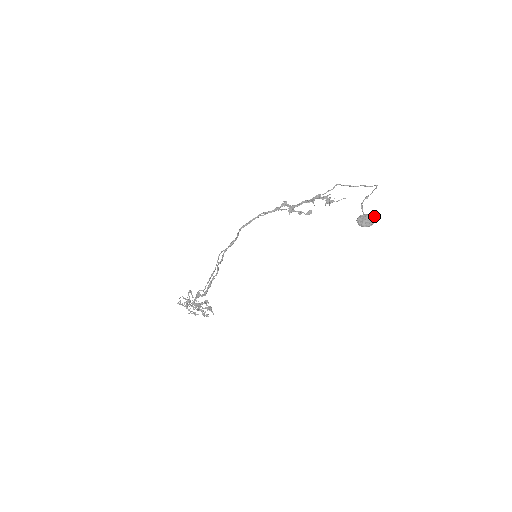
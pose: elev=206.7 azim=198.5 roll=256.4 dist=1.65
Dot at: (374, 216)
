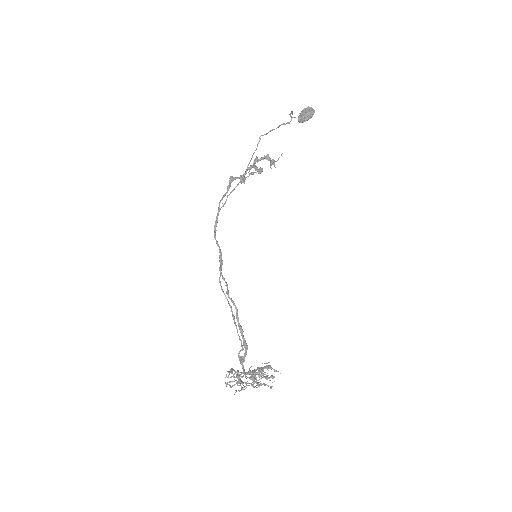
Dot at: (308, 107)
